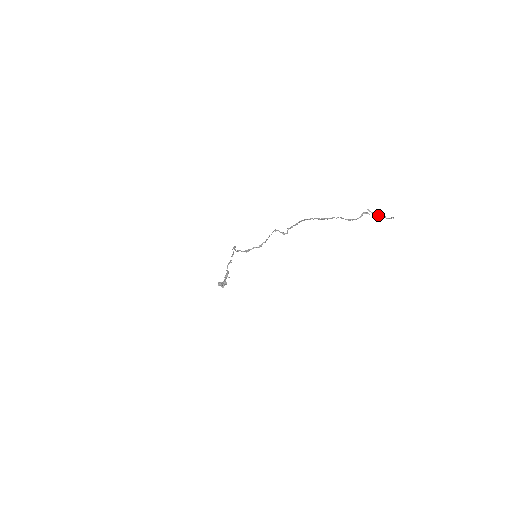
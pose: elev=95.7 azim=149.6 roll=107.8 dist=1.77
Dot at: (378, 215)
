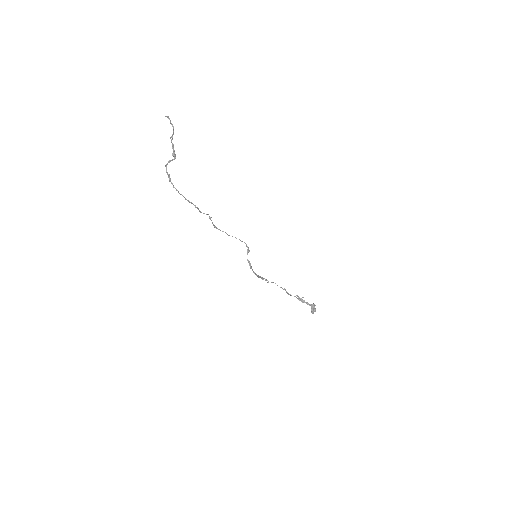
Dot at: (173, 130)
